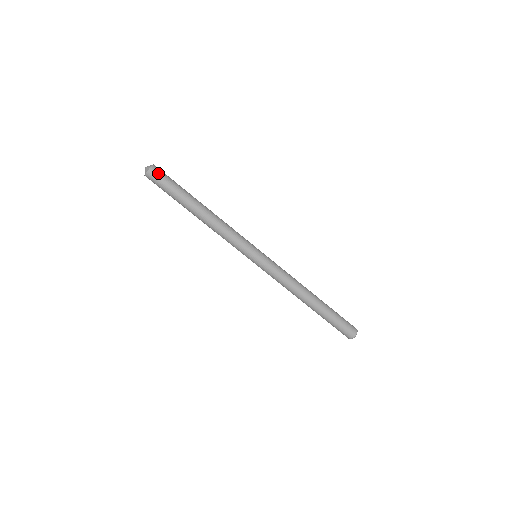
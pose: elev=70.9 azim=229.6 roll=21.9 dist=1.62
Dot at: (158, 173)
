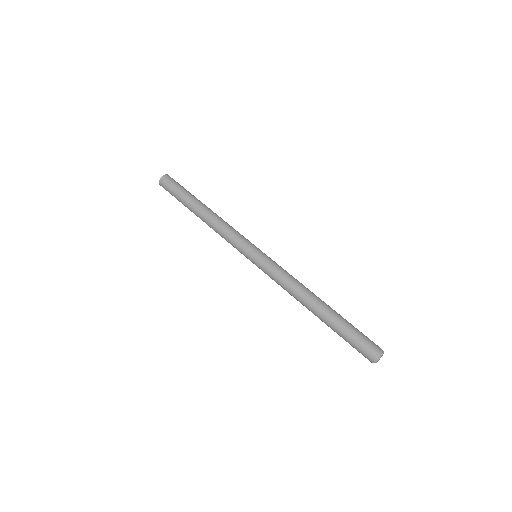
Dot at: (173, 179)
